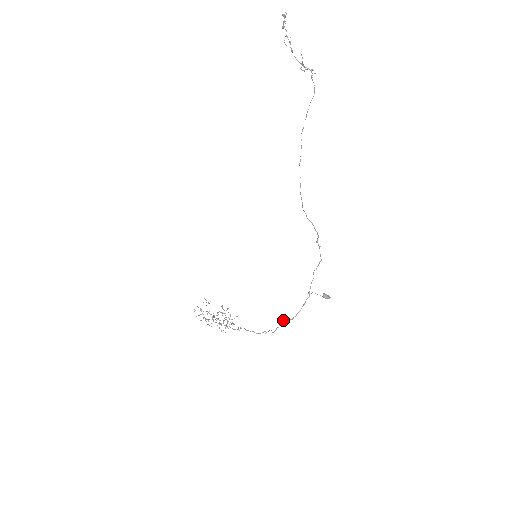
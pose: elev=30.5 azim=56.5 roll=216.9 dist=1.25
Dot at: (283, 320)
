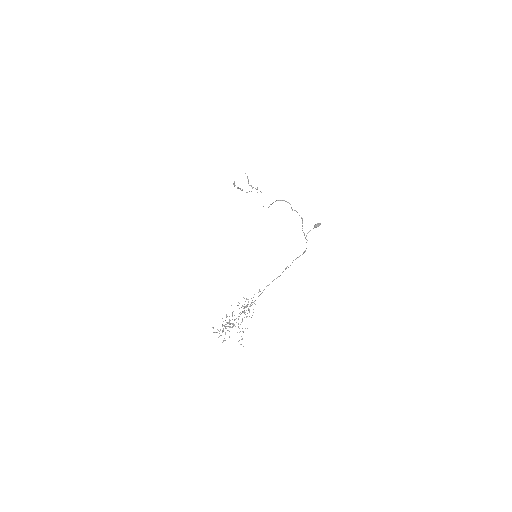
Dot at: occluded
